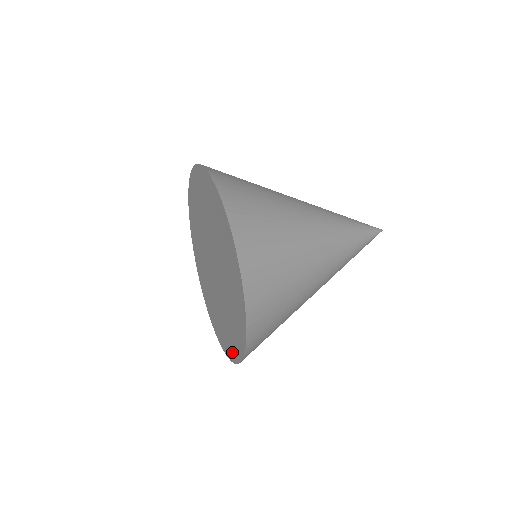
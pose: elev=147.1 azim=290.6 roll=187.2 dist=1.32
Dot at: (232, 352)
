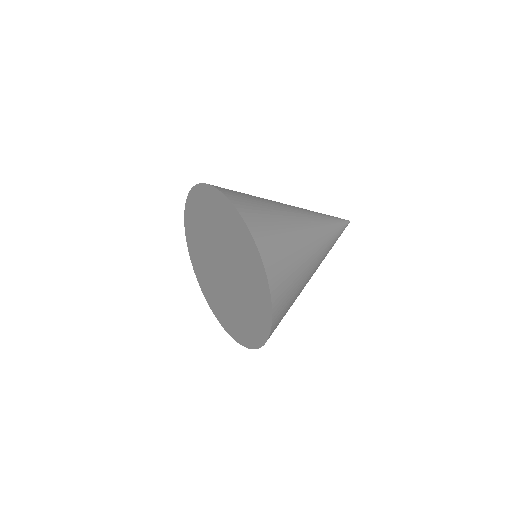
Dot at: (238, 336)
